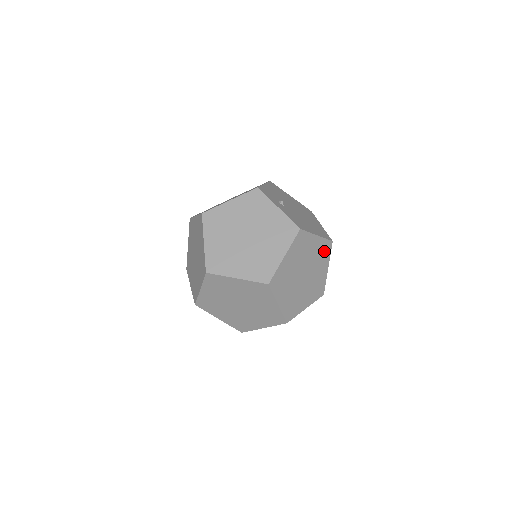
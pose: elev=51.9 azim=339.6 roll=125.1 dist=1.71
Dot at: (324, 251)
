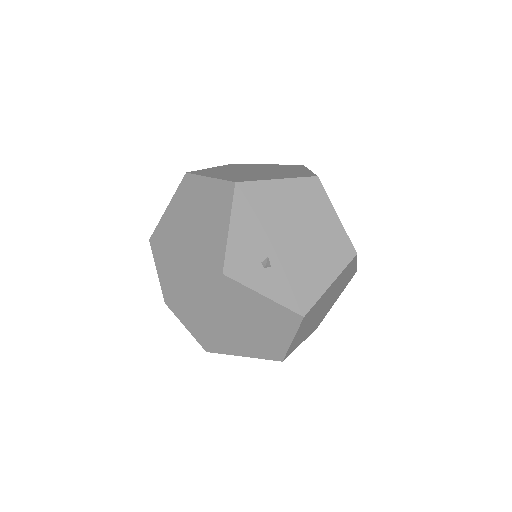
Dot at: (346, 270)
